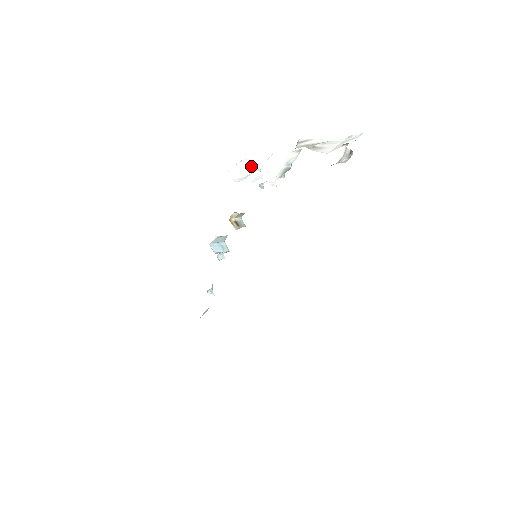
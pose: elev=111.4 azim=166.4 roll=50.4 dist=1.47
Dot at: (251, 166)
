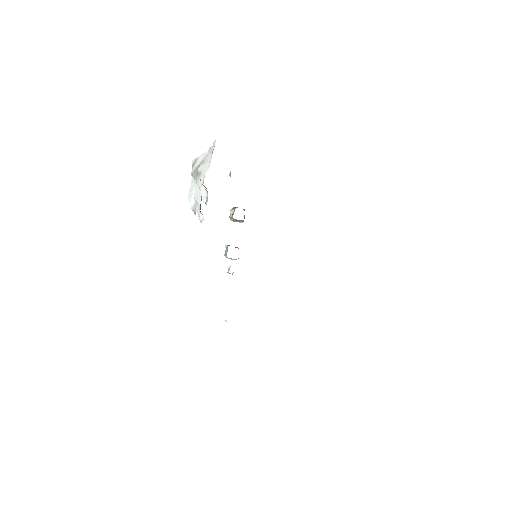
Dot at: occluded
